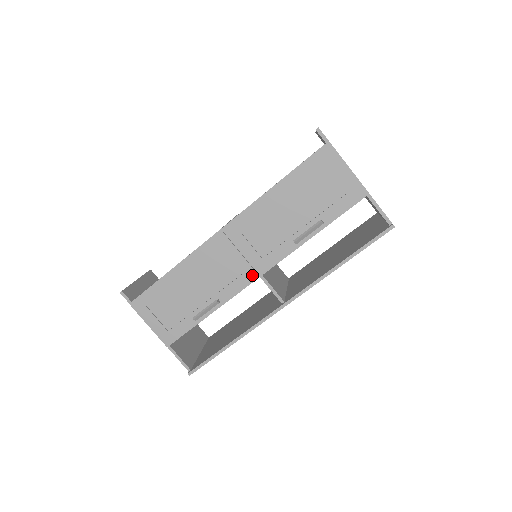
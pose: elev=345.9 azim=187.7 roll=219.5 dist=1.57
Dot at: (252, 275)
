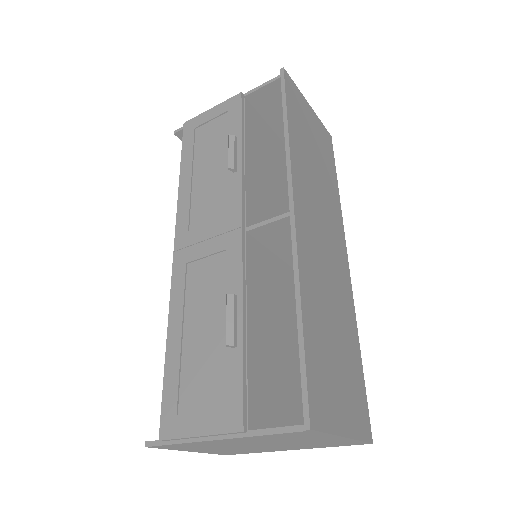
Dot at: (234, 236)
